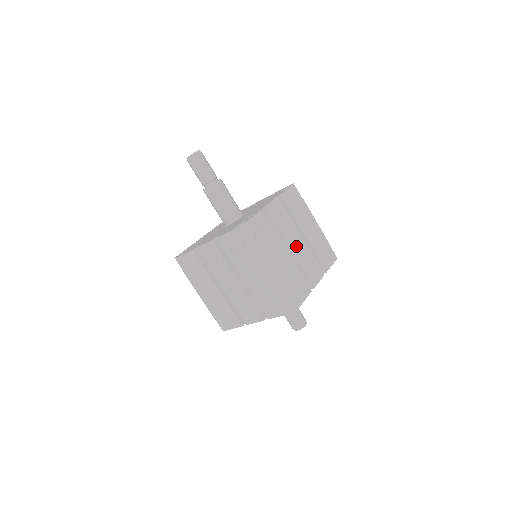
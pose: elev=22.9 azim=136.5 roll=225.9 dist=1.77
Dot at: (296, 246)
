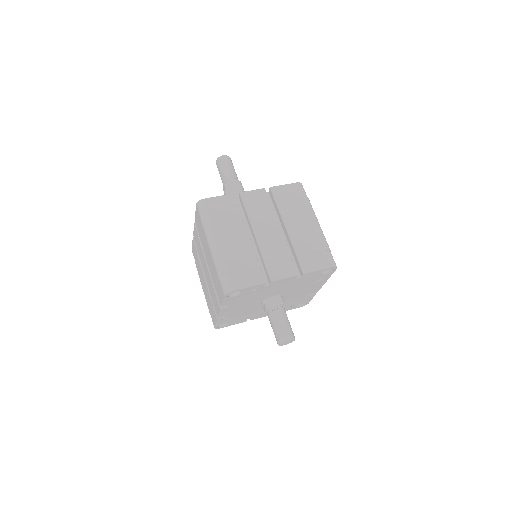
Dot at: (266, 236)
